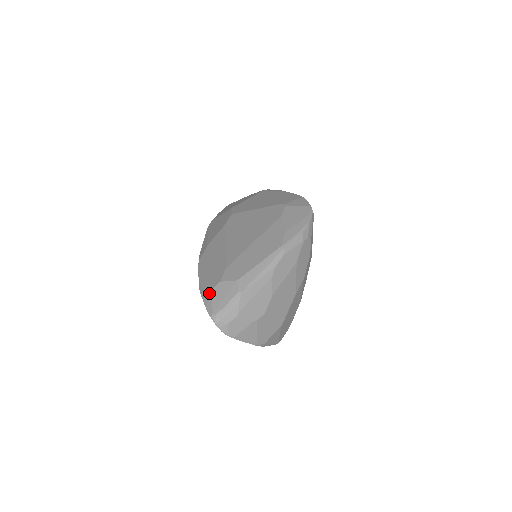
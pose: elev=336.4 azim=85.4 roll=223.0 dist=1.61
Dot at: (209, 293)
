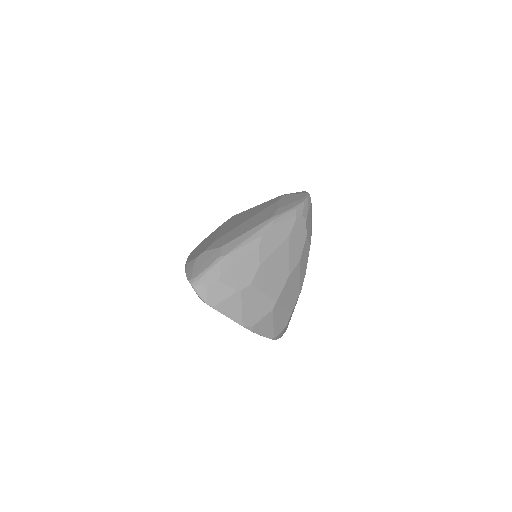
Dot at: (192, 263)
